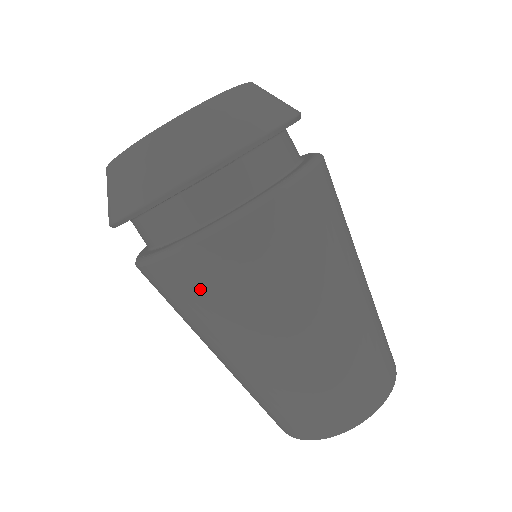
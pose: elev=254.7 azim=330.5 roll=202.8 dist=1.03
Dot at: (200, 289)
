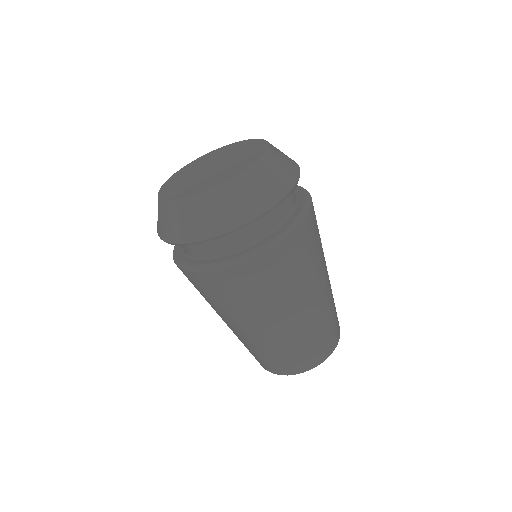
Dot at: (216, 291)
